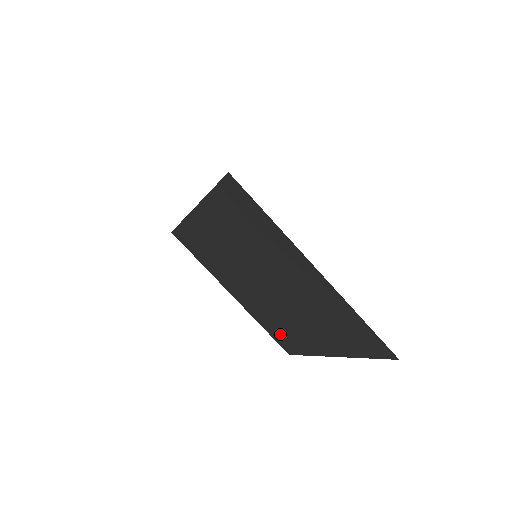
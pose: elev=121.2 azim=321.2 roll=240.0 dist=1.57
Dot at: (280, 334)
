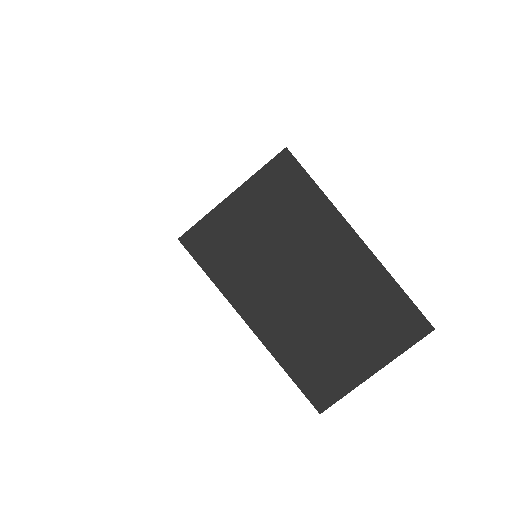
Dot at: occluded
